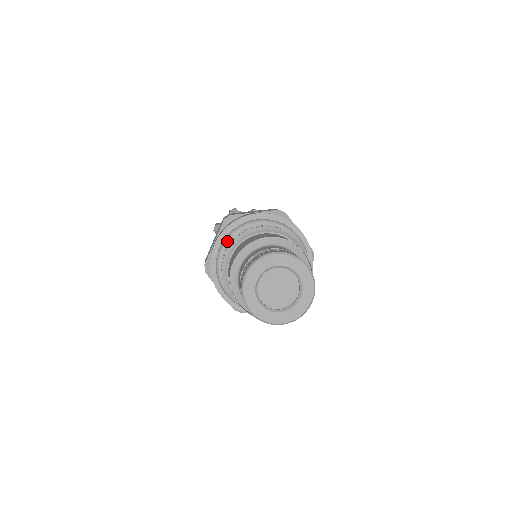
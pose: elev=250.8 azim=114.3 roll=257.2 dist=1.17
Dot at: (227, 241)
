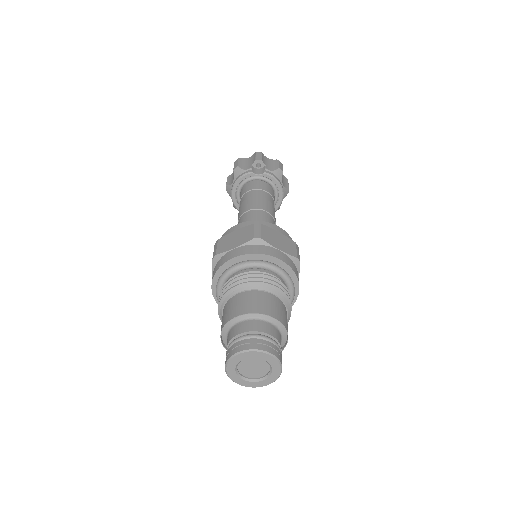
Dot at: (219, 288)
